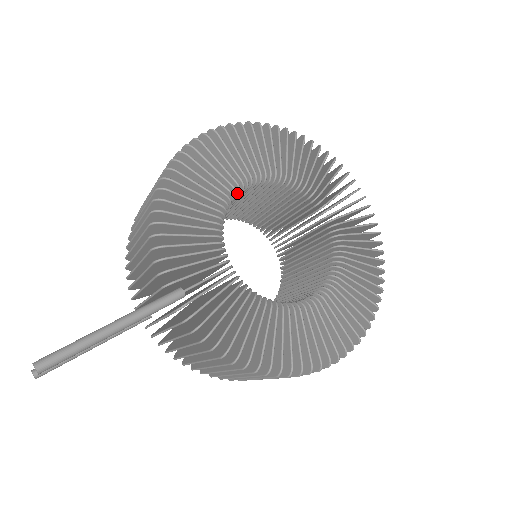
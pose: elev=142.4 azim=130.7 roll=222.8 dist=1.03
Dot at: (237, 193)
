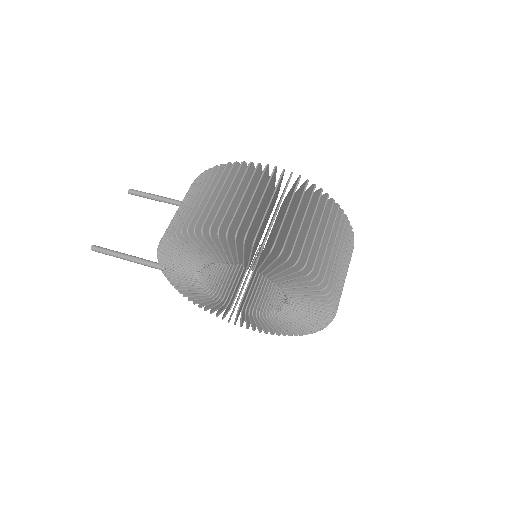
Dot at: occluded
